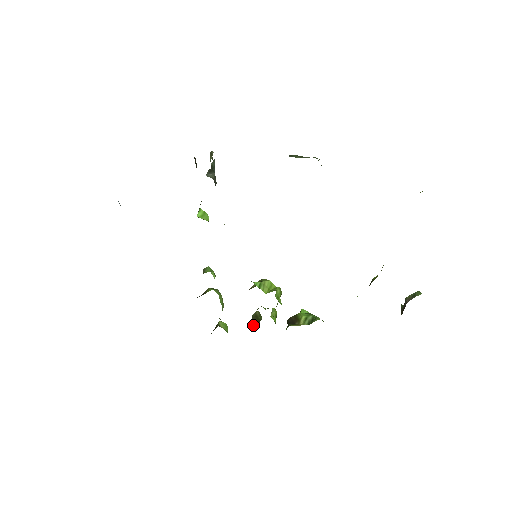
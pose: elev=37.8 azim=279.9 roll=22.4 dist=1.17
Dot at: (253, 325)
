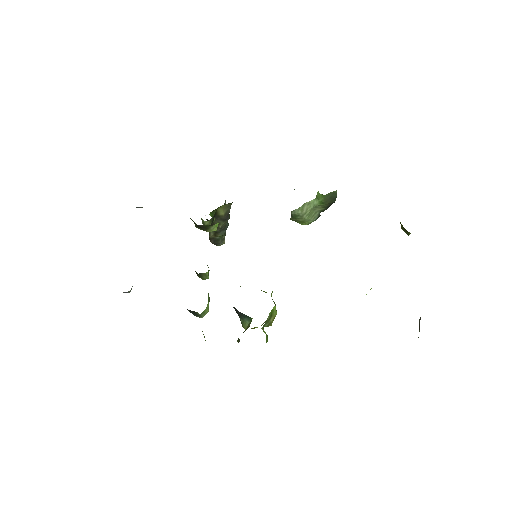
Dot at: occluded
